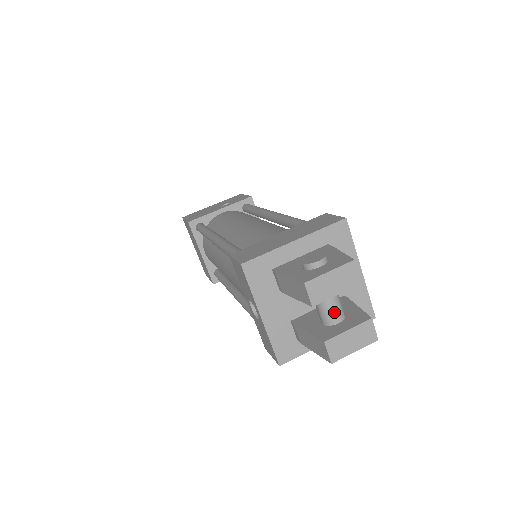
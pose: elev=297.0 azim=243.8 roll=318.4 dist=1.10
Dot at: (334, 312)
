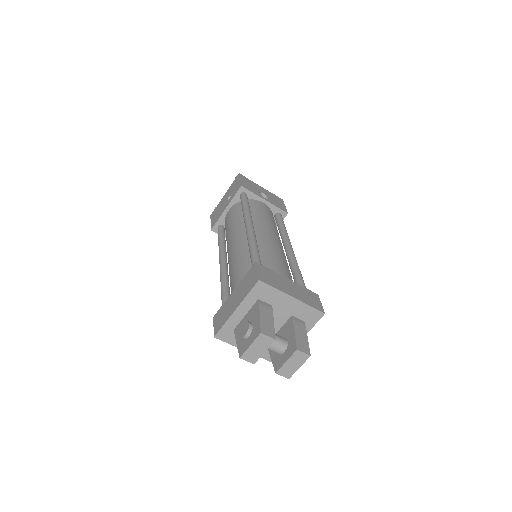
Dot at: (276, 350)
